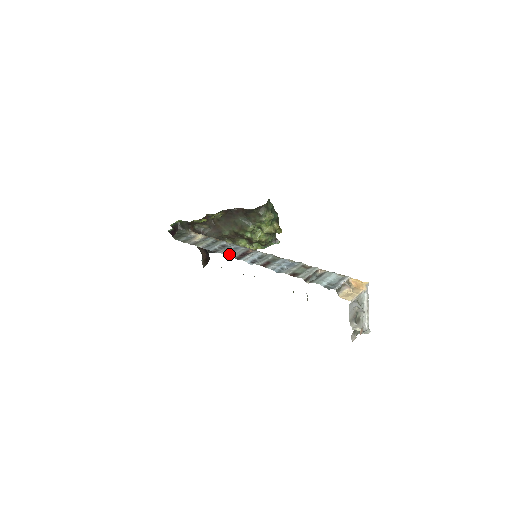
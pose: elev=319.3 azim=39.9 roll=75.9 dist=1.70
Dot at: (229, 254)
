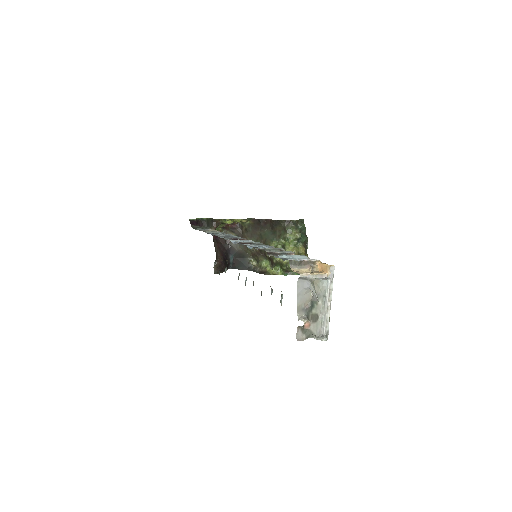
Dot at: occluded
